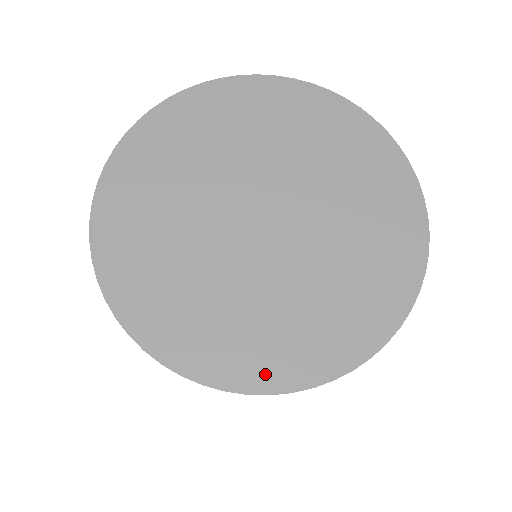
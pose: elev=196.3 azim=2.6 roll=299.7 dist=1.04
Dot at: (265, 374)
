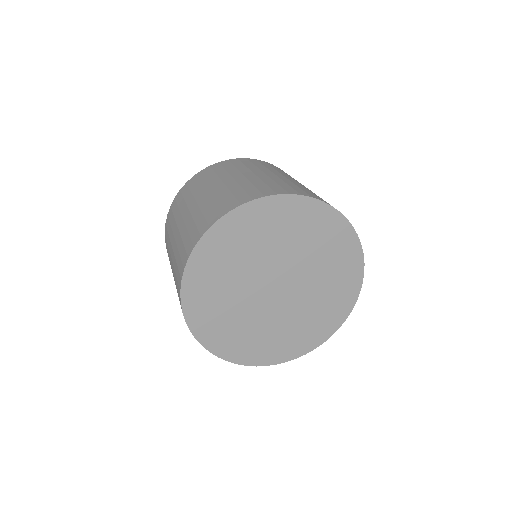
Dot at: (275, 357)
